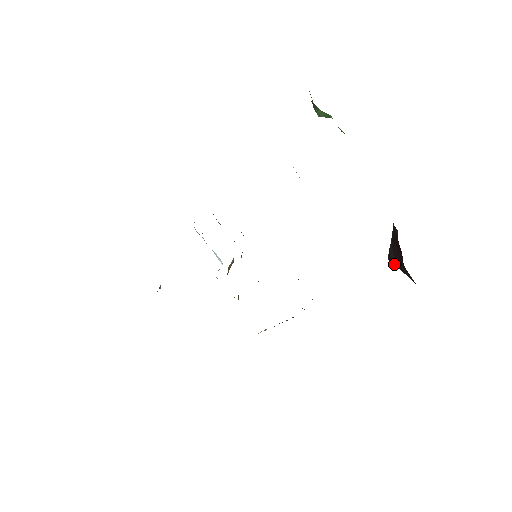
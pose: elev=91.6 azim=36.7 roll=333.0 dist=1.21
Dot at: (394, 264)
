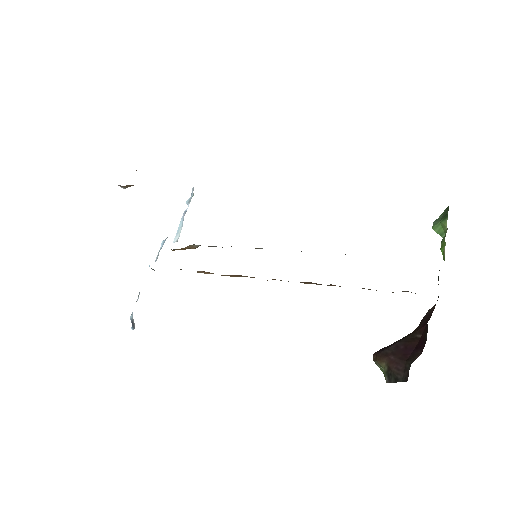
Dot at: (383, 358)
